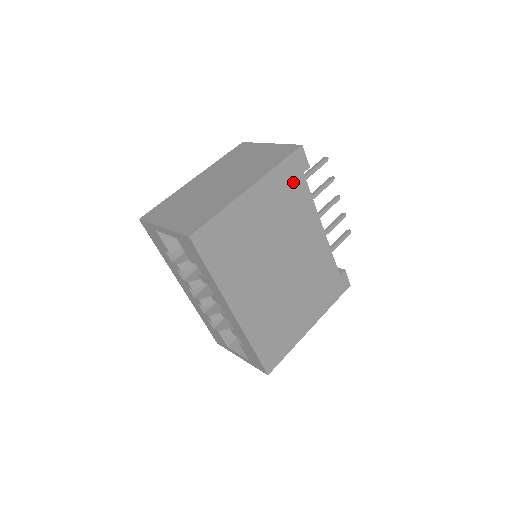
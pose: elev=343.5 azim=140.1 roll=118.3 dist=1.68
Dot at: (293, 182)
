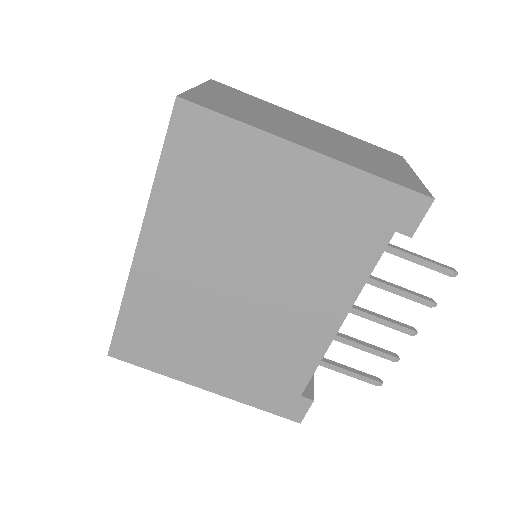
Dot at: (369, 222)
